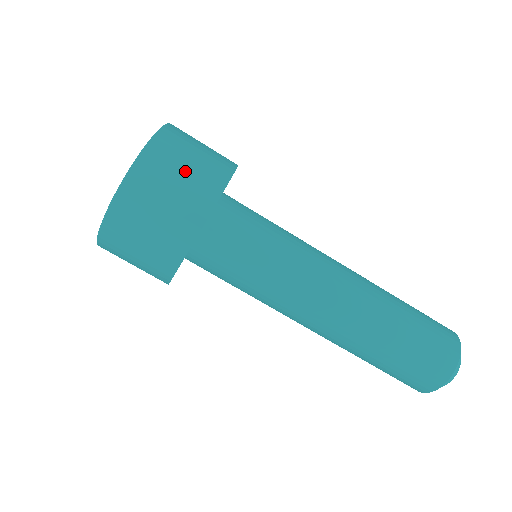
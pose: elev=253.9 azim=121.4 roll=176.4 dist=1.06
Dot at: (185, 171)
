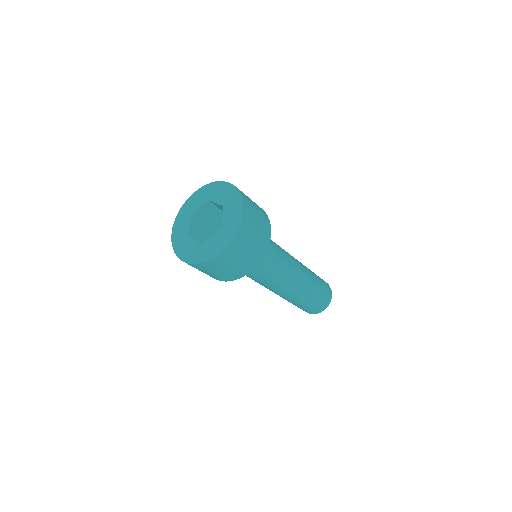
Dot at: (221, 272)
